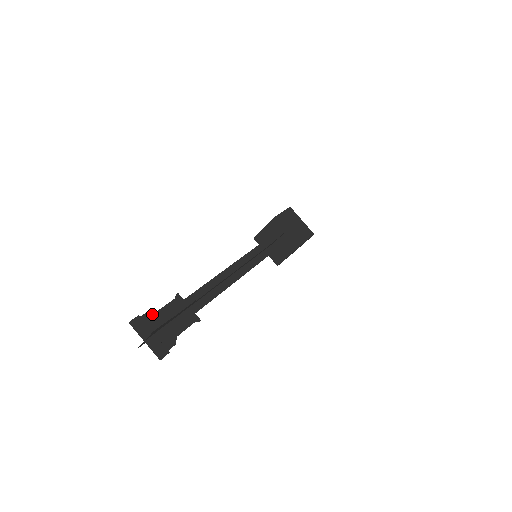
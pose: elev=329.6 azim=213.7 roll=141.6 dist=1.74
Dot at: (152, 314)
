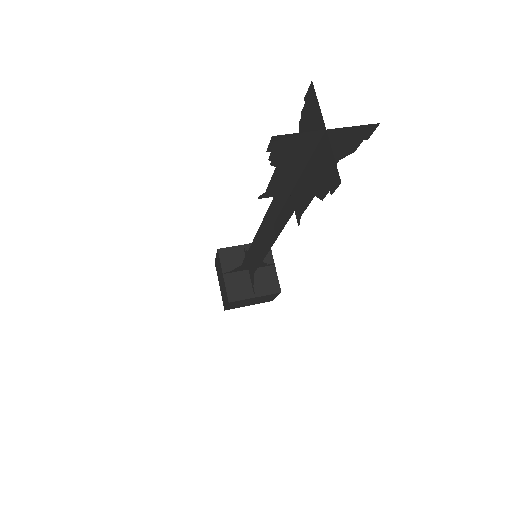
Dot at: (301, 127)
